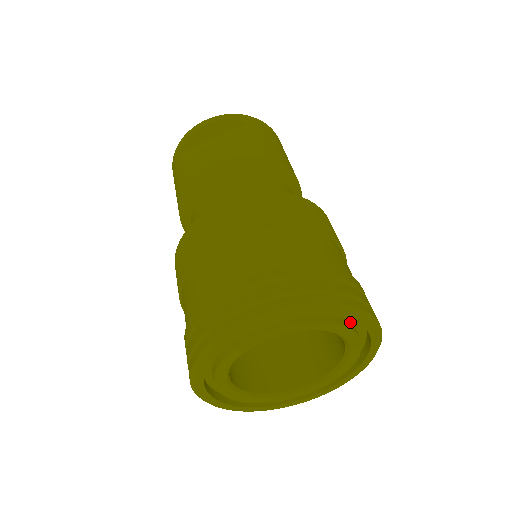
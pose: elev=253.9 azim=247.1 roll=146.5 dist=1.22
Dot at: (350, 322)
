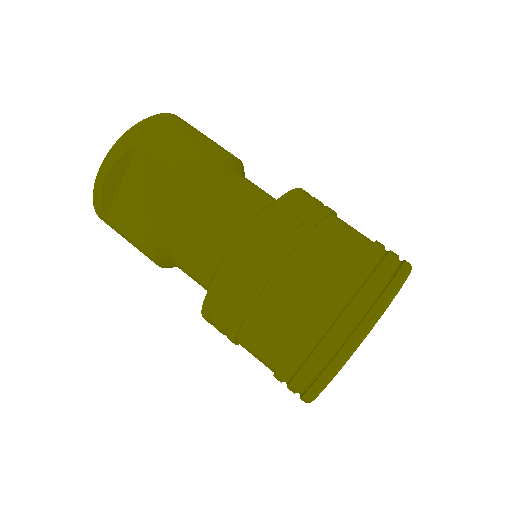
Dot at: occluded
